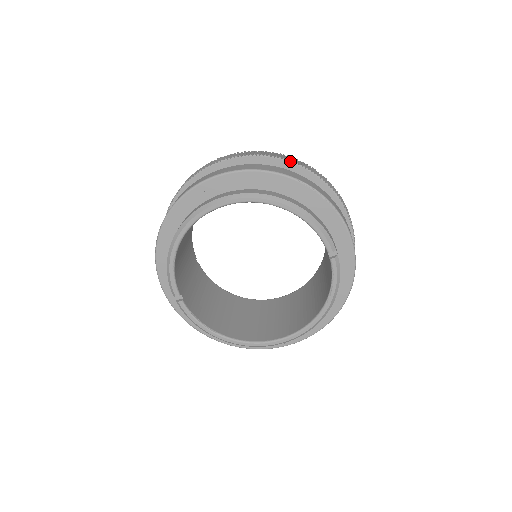
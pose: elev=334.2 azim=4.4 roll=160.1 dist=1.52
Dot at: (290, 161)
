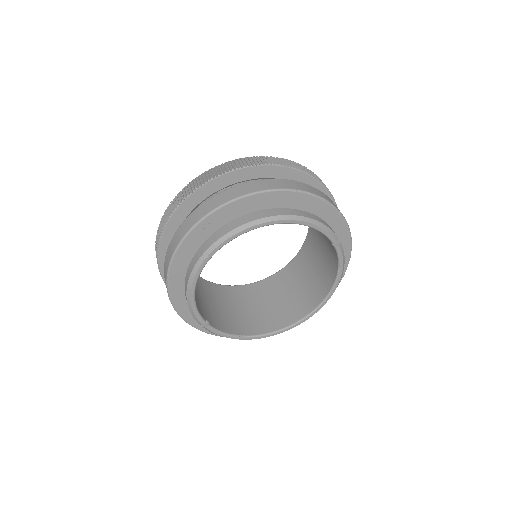
Dot at: (269, 164)
